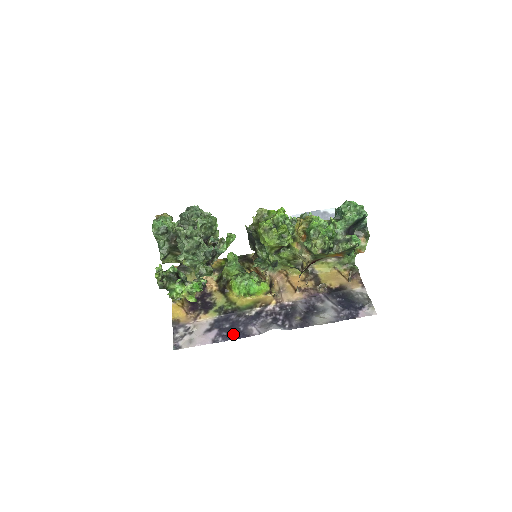
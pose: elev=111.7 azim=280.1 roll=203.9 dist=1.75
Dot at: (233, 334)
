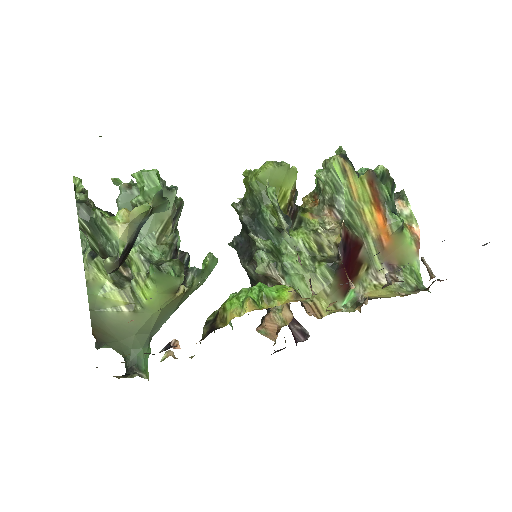
Dot at: occluded
